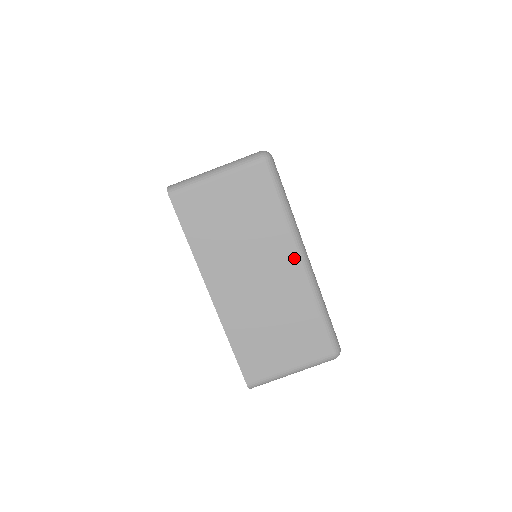
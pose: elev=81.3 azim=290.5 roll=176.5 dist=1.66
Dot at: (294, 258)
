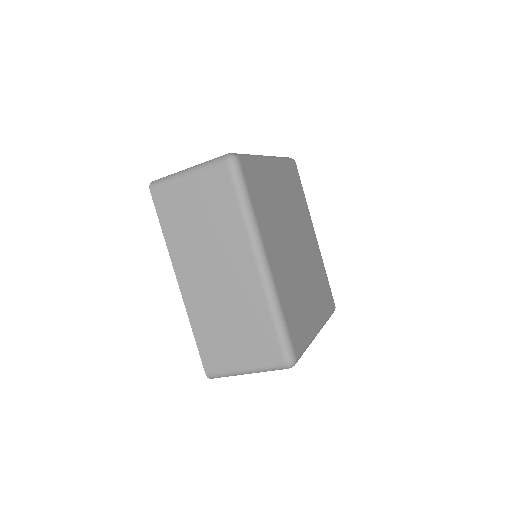
Dot at: (251, 260)
